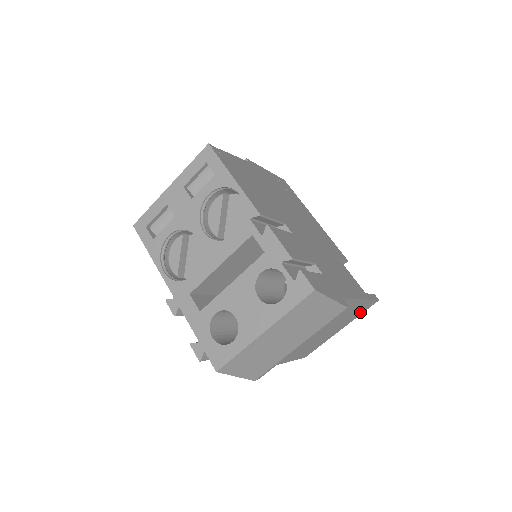
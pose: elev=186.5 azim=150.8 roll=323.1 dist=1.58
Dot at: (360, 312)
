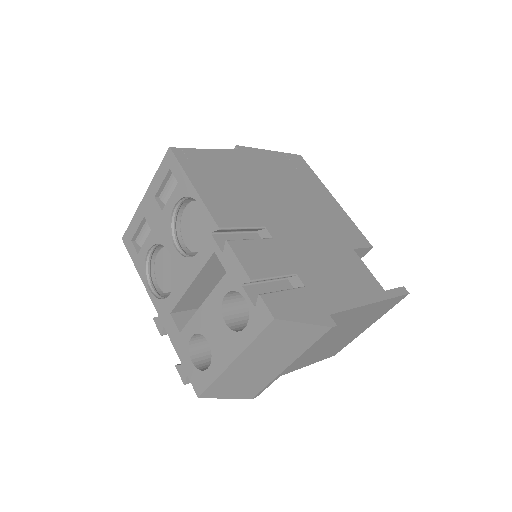
Dot at: (386, 309)
